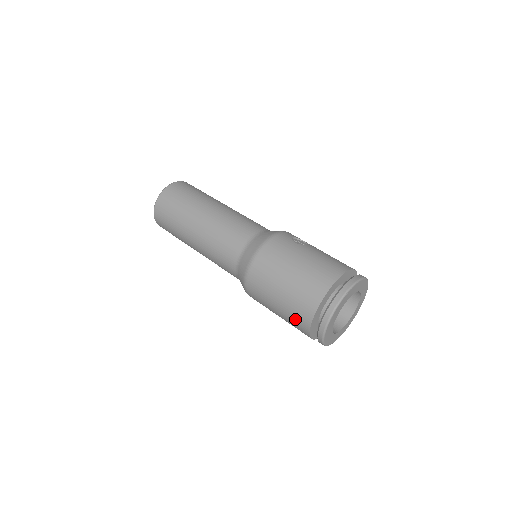
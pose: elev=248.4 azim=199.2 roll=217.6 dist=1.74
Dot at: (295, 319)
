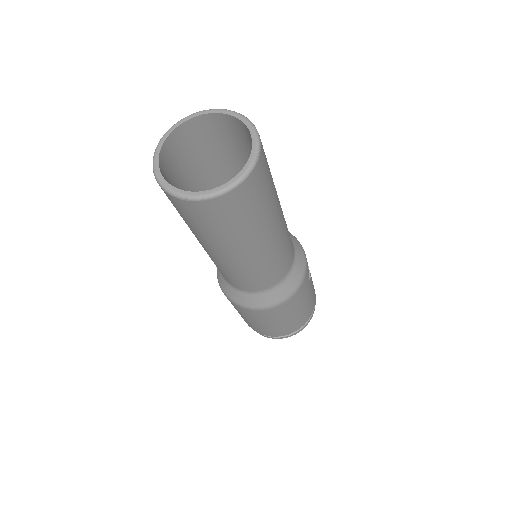
Dot at: (256, 328)
